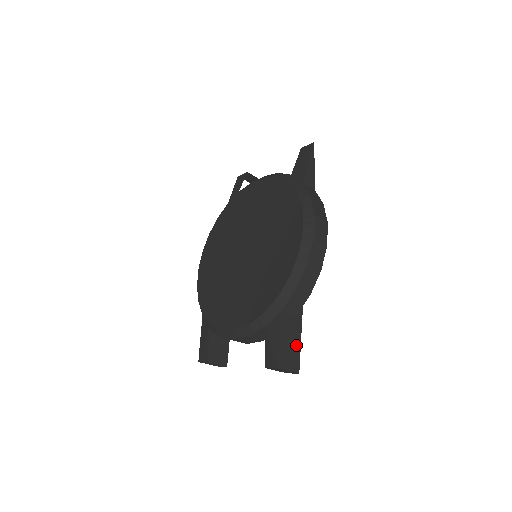
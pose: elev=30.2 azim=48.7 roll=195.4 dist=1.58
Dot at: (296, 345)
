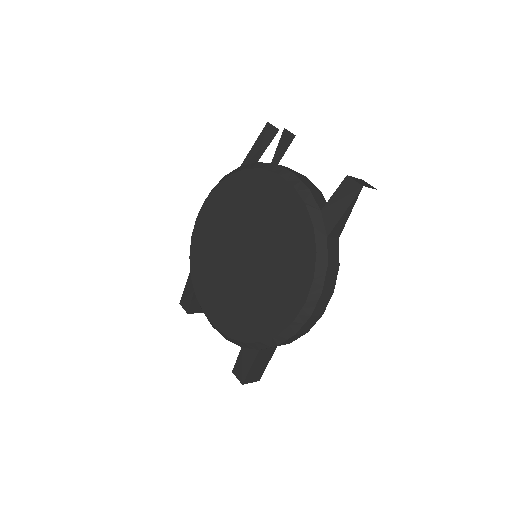
Dot at: (264, 365)
